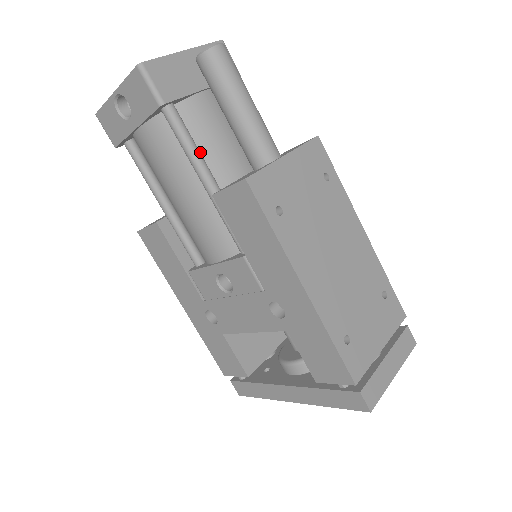
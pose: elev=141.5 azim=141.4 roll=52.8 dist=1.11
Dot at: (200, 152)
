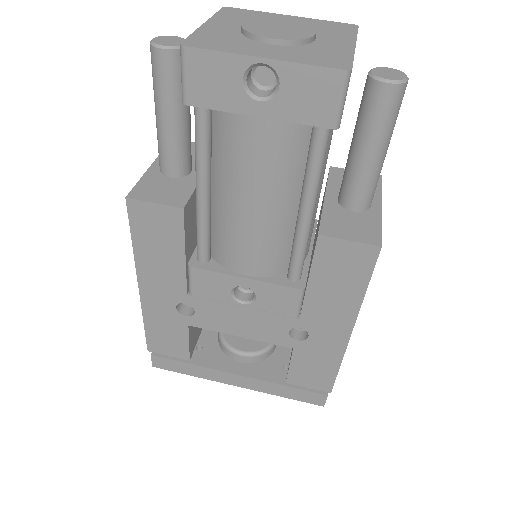
Dot at: occluded
